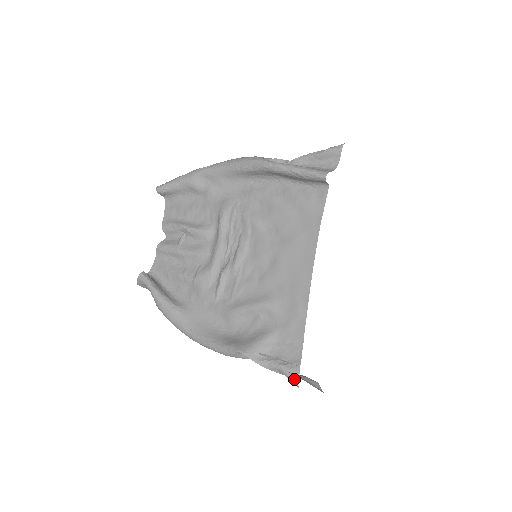
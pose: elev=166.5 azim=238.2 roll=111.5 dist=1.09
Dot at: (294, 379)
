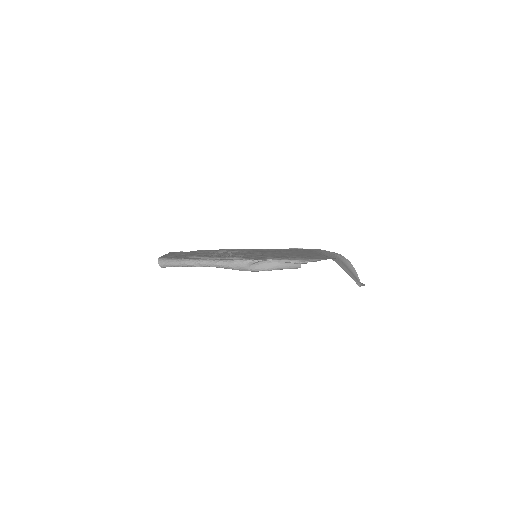
Dot at: occluded
